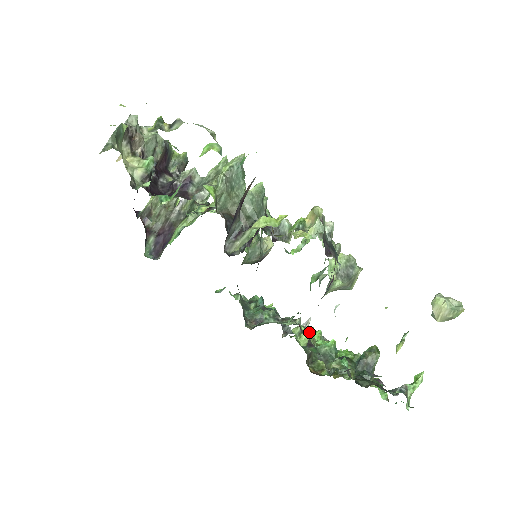
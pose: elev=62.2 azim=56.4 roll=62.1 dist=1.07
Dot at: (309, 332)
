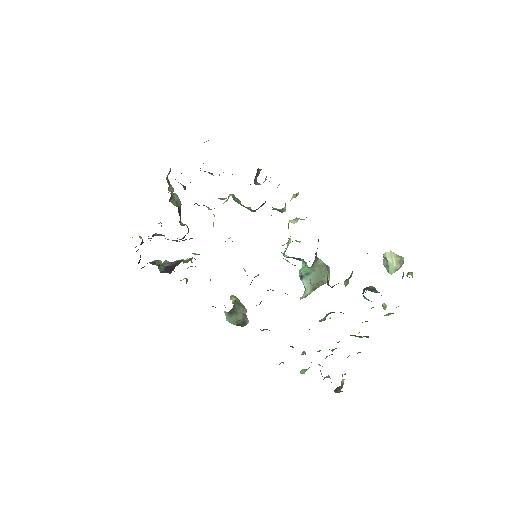
Dot at: occluded
